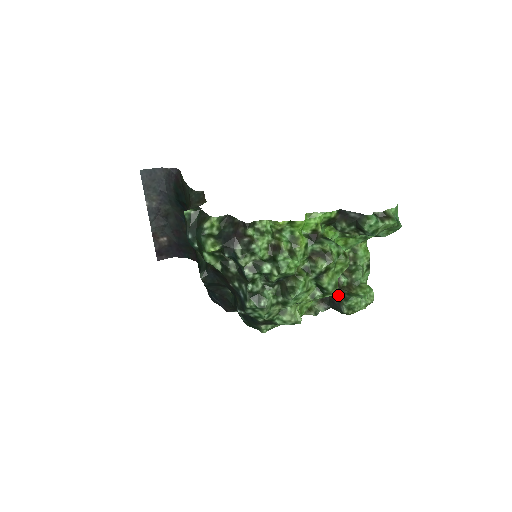
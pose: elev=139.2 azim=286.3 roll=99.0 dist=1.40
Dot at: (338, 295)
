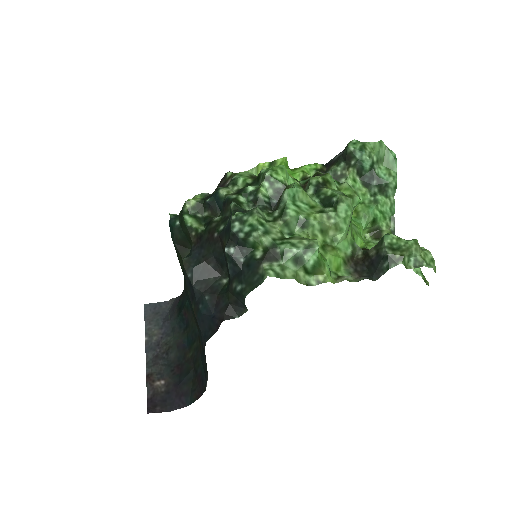
Dot at: (372, 249)
